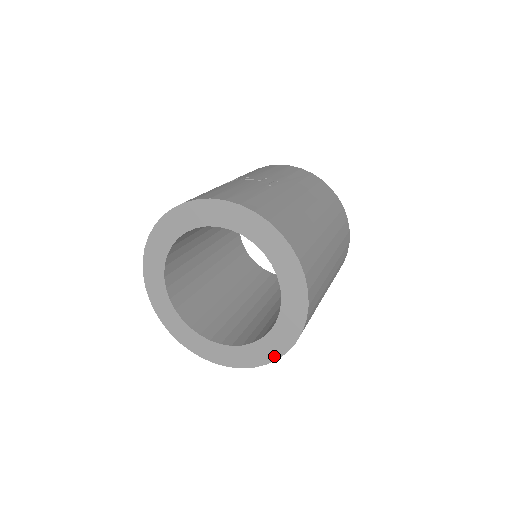
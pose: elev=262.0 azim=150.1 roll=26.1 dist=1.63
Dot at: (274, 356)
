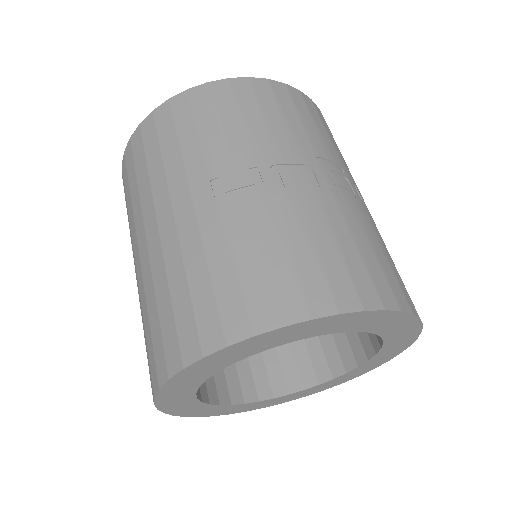
Dot at: (248, 410)
